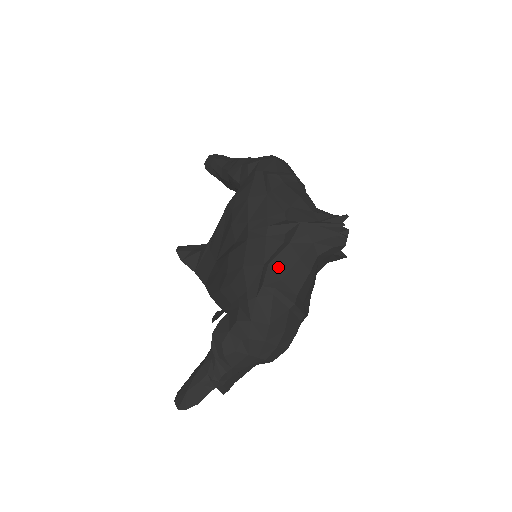
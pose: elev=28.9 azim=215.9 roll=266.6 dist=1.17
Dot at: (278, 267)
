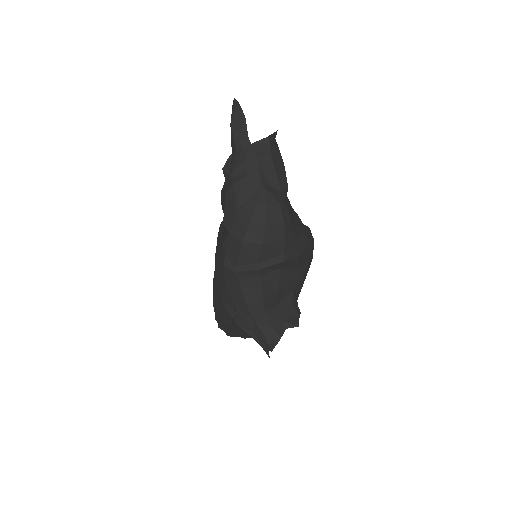
Dot at: (227, 327)
